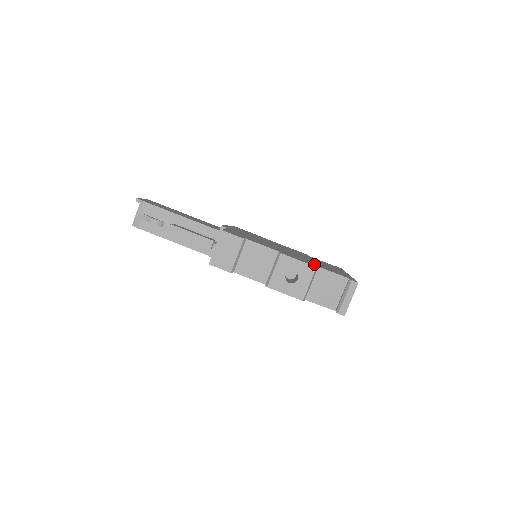
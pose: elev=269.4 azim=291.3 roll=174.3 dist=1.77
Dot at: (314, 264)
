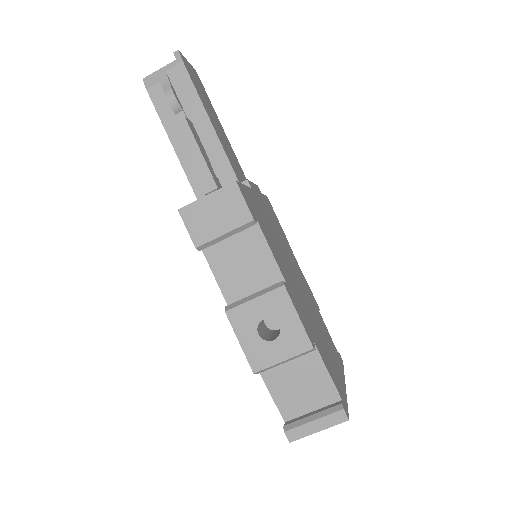
Dot at: (315, 338)
